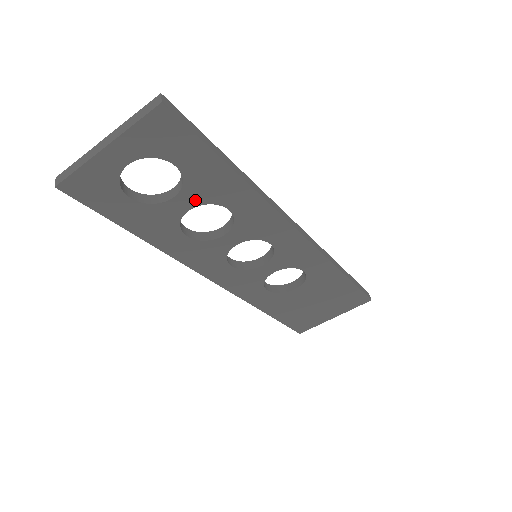
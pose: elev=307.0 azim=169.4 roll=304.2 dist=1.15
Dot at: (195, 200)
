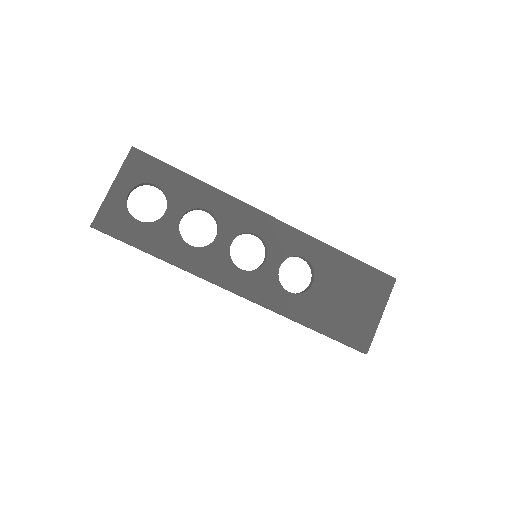
Dot at: (181, 209)
